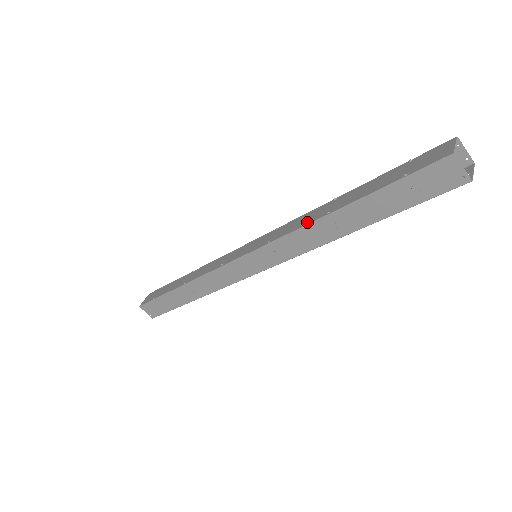
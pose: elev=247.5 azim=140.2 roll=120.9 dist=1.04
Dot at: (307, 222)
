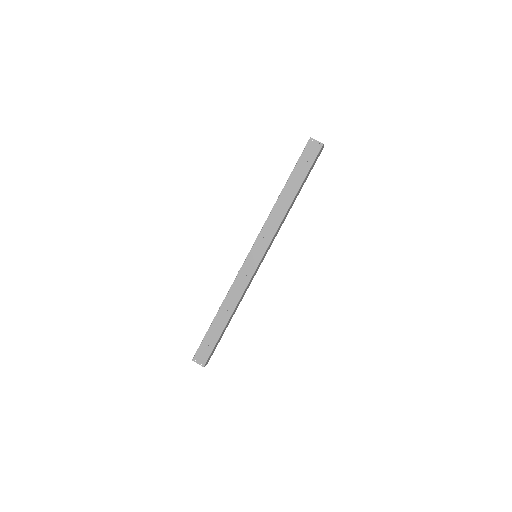
Dot at: (272, 209)
